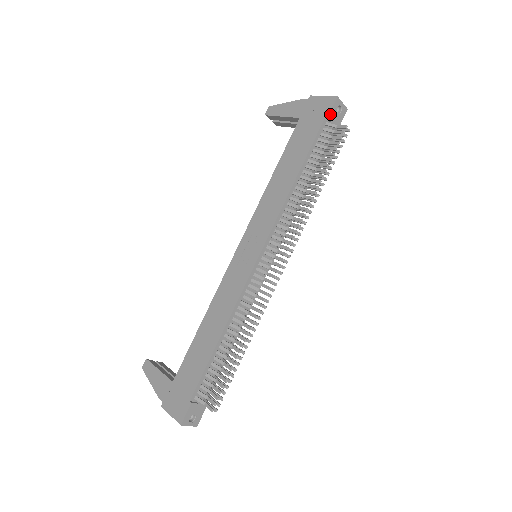
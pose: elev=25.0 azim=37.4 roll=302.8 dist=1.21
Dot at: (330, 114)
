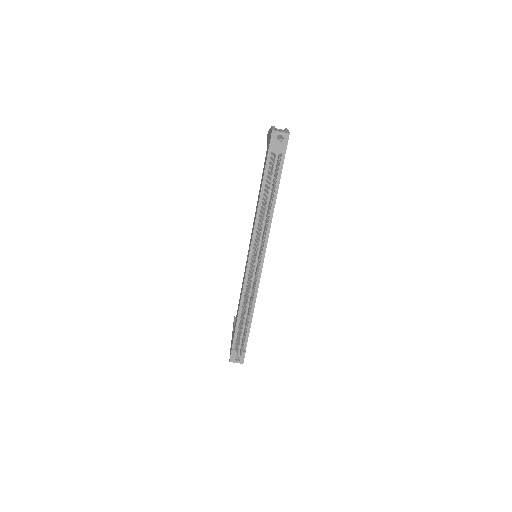
Dot at: (270, 146)
